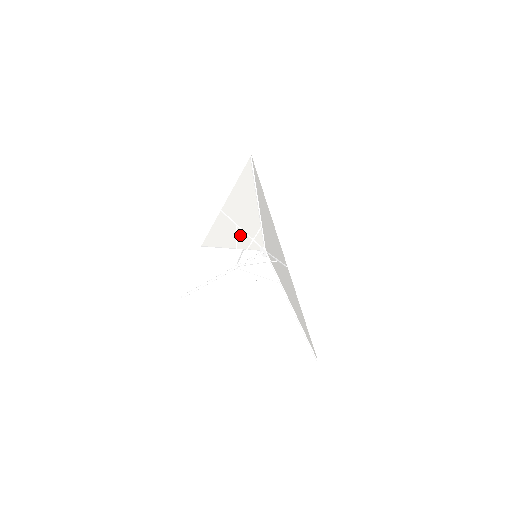
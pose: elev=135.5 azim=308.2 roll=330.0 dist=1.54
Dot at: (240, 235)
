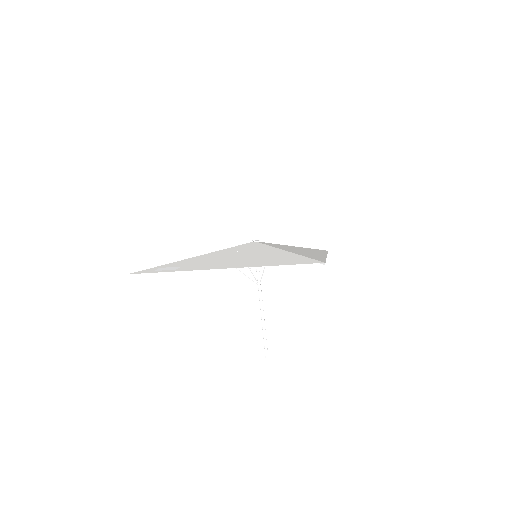
Dot at: (221, 256)
